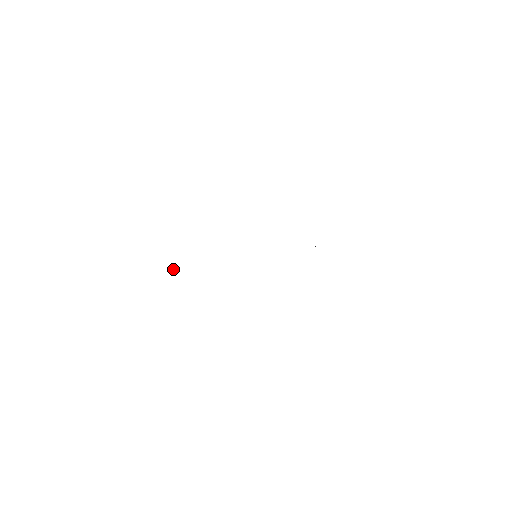
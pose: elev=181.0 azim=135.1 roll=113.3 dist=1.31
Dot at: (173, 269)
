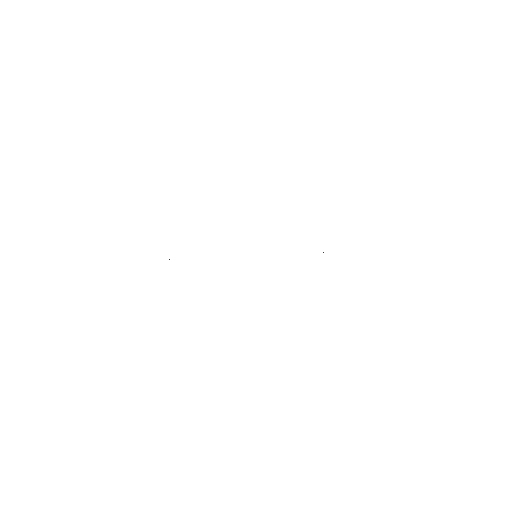
Dot at: (169, 259)
